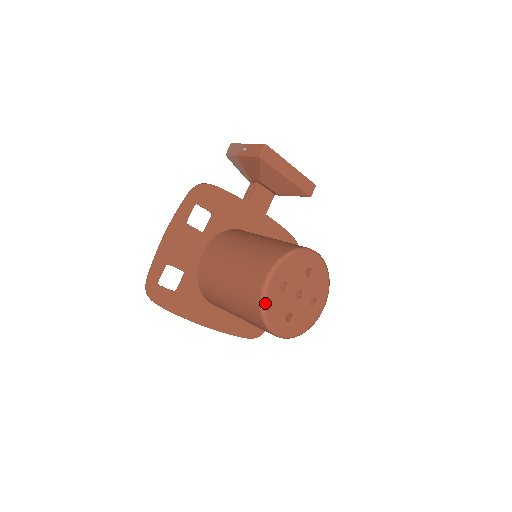
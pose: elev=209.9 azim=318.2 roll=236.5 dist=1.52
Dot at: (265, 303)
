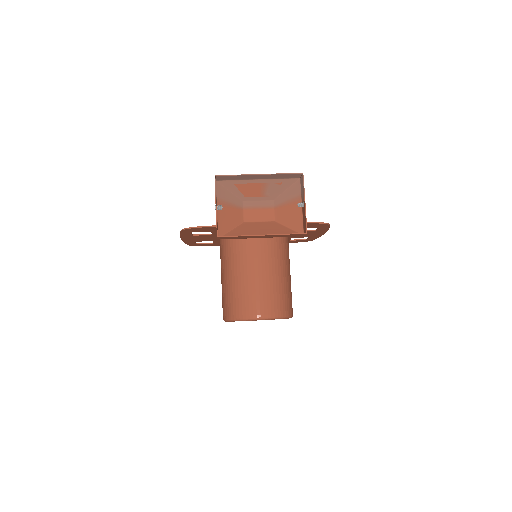
Dot at: occluded
